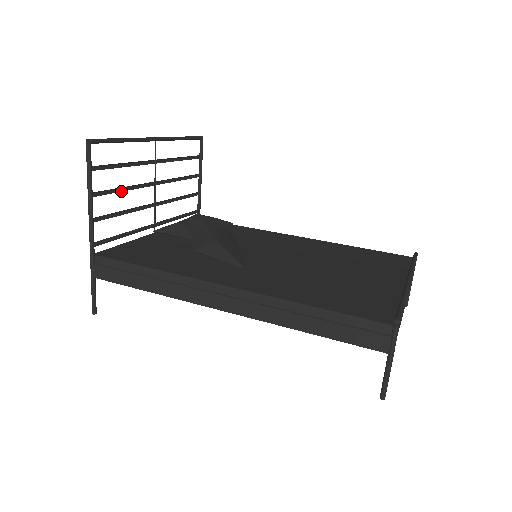
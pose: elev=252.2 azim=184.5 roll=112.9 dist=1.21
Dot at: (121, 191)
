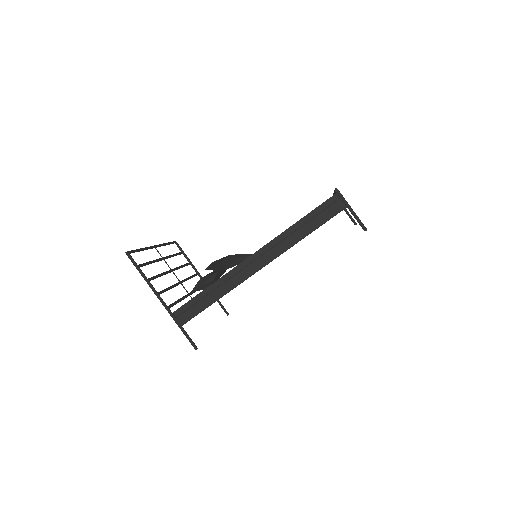
Dot at: occluded
